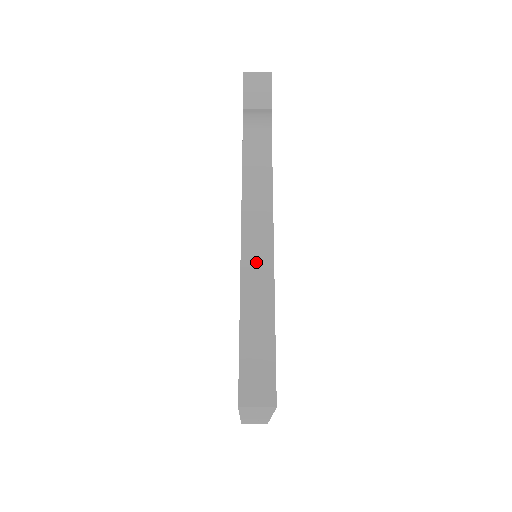
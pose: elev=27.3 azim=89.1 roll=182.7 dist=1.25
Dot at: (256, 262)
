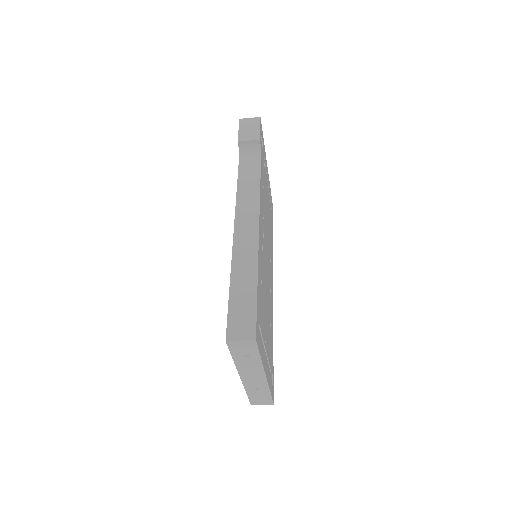
Dot at: (245, 242)
